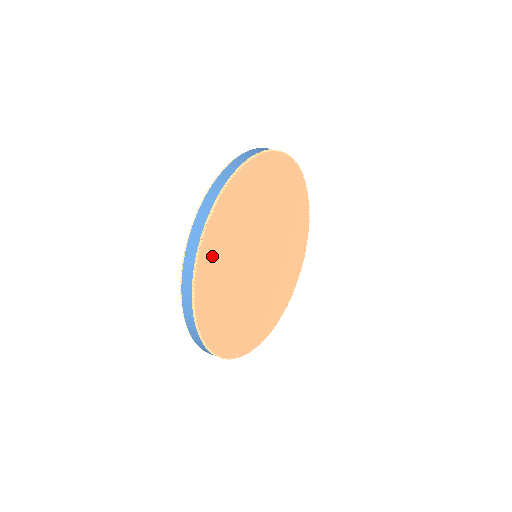
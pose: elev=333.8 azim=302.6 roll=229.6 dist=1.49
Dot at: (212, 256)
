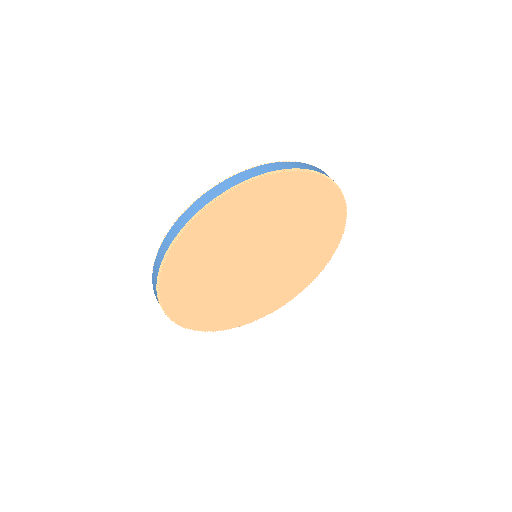
Dot at: (200, 236)
